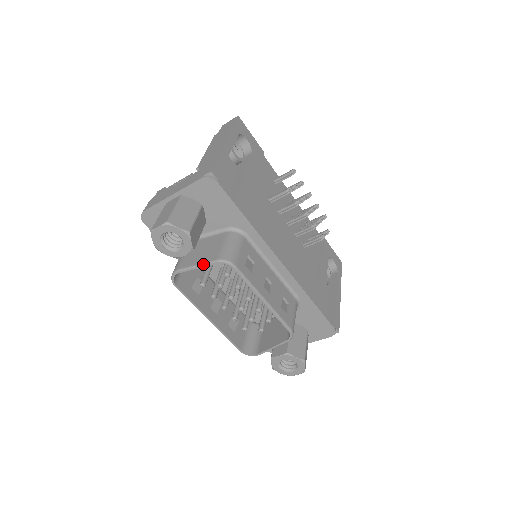
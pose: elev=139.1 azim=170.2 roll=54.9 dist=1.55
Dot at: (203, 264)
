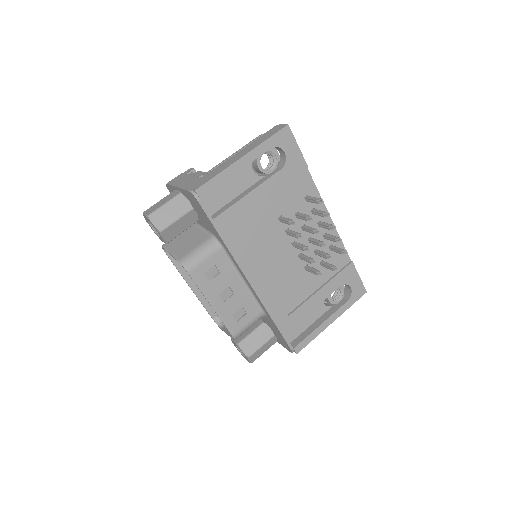
Dot at: (173, 256)
